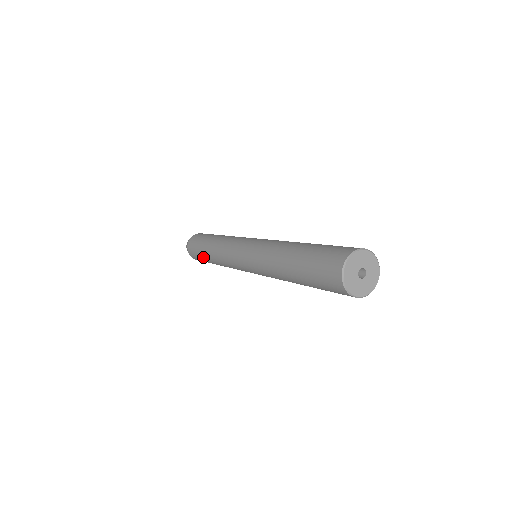
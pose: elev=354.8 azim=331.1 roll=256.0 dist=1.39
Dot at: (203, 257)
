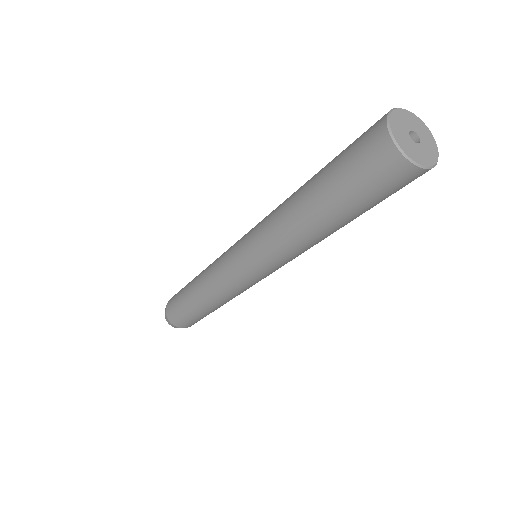
Dot at: (187, 307)
